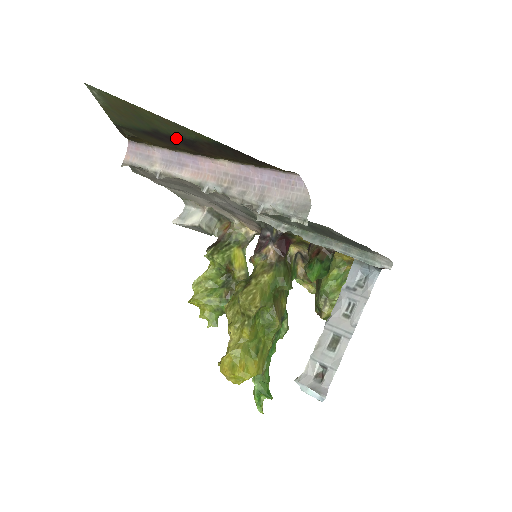
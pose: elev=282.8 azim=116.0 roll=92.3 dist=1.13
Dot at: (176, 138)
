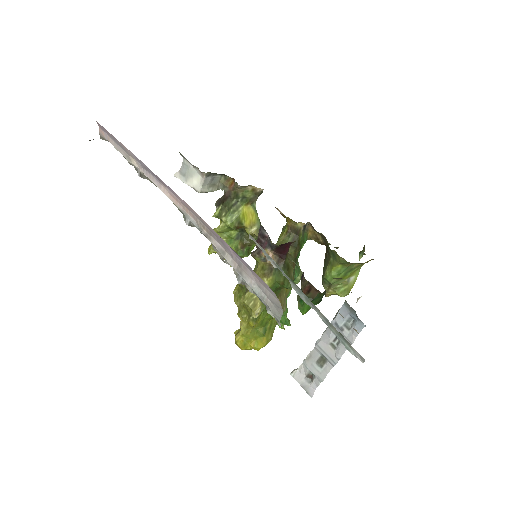
Dot at: occluded
